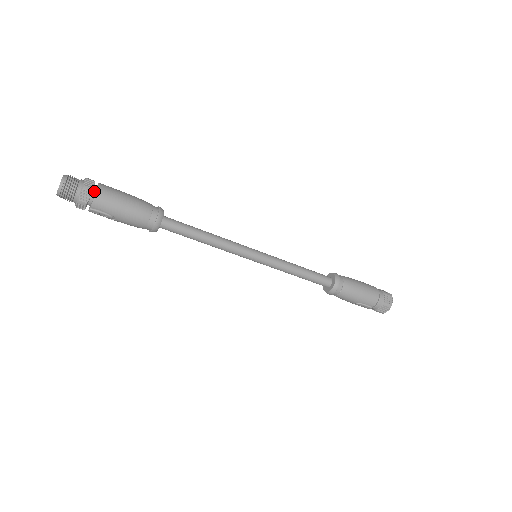
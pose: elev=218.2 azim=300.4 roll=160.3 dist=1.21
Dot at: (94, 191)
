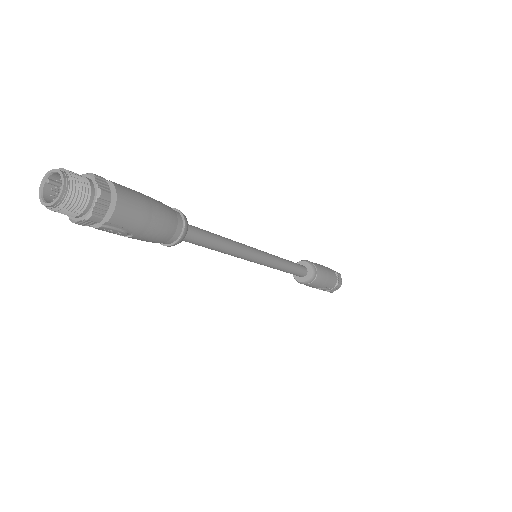
Dot at: (107, 196)
